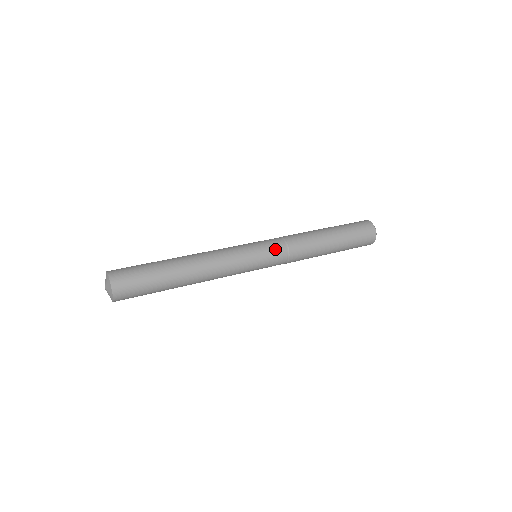
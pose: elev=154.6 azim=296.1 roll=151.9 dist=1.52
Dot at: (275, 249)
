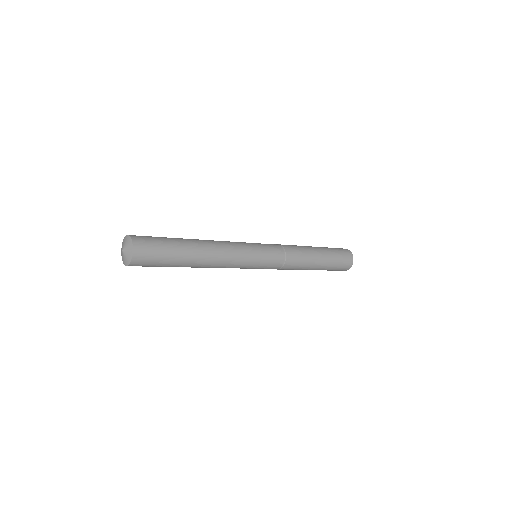
Dot at: (268, 244)
